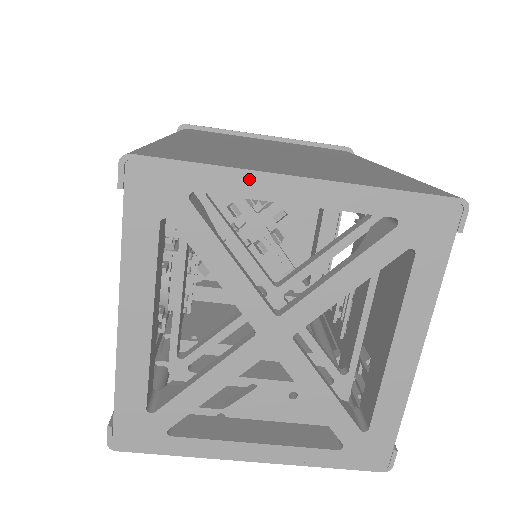
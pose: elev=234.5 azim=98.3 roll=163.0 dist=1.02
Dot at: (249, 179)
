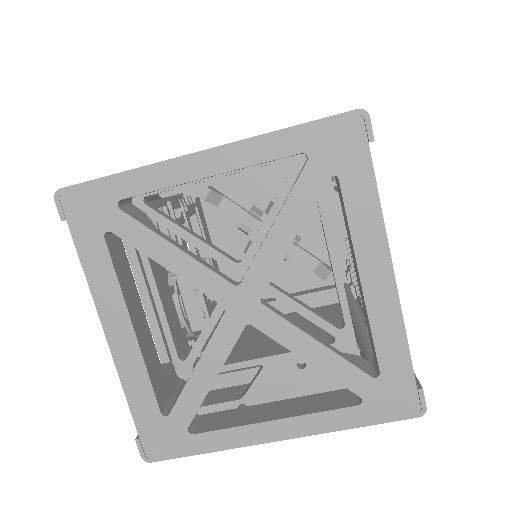
Dot at: (159, 171)
